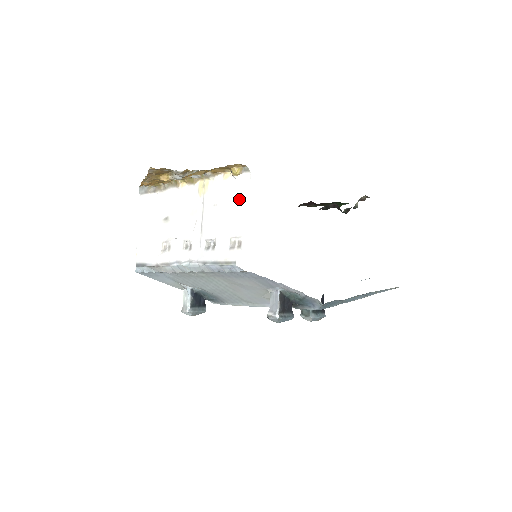
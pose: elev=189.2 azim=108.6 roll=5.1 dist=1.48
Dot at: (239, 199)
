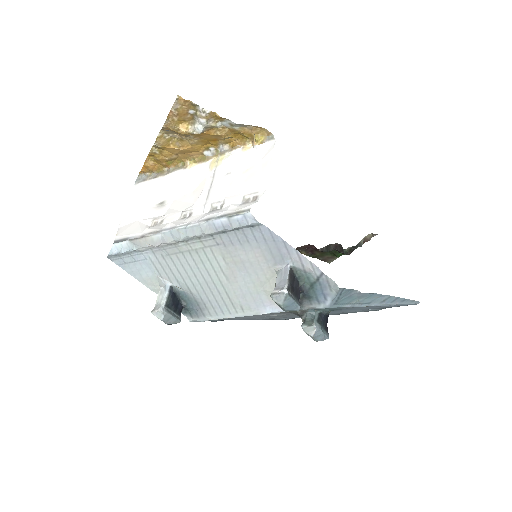
Dot at: (259, 163)
